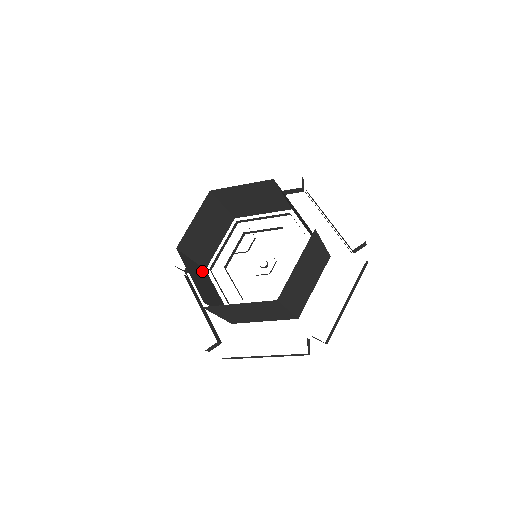
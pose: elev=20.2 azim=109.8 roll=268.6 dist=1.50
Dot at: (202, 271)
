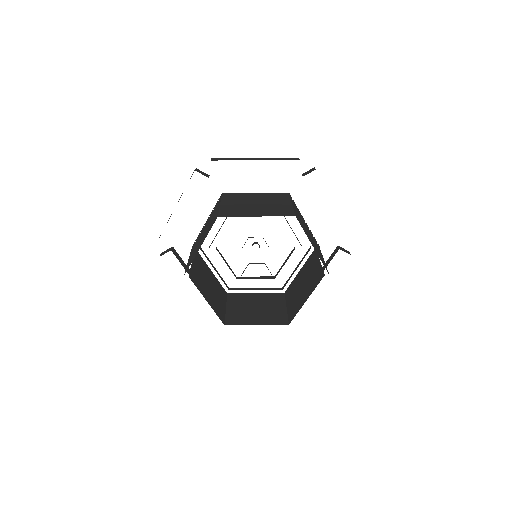
Dot at: (198, 261)
